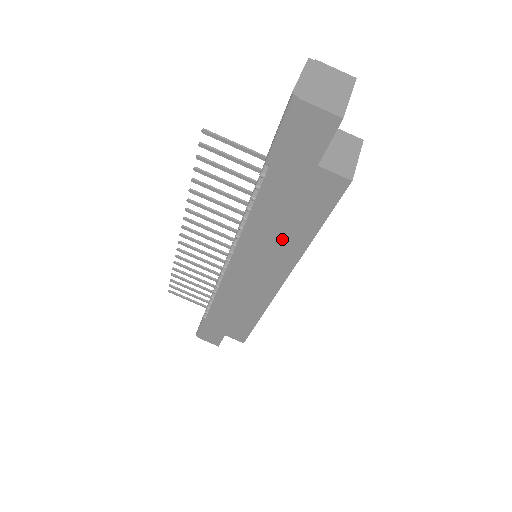
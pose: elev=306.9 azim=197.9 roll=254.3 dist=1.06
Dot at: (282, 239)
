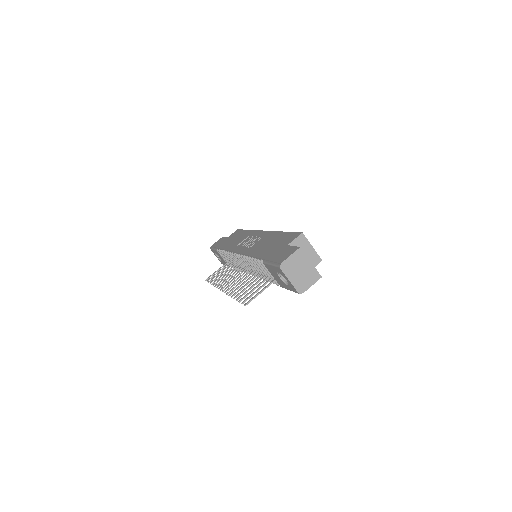
Dot at: occluded
